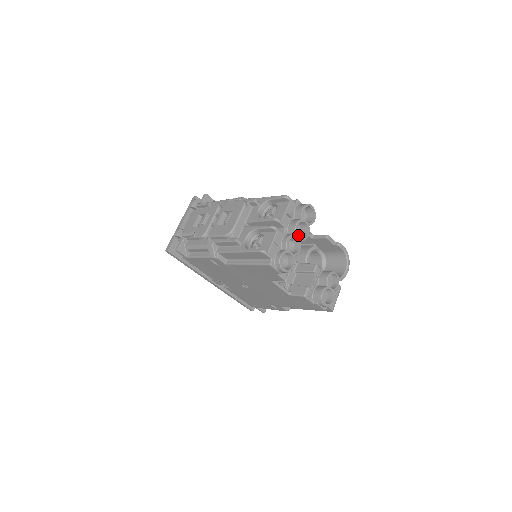
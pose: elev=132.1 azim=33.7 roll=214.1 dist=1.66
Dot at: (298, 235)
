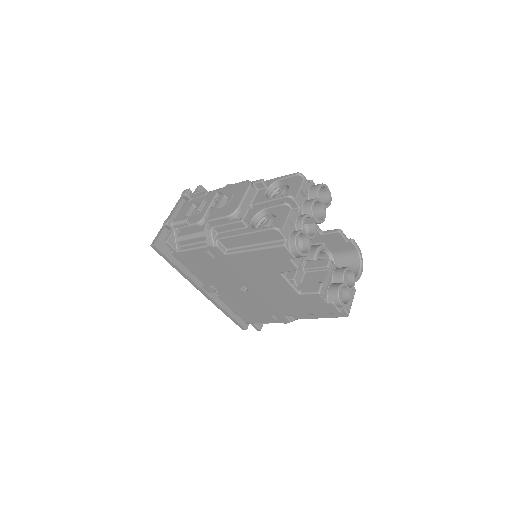
Dot at: (314, 215)
